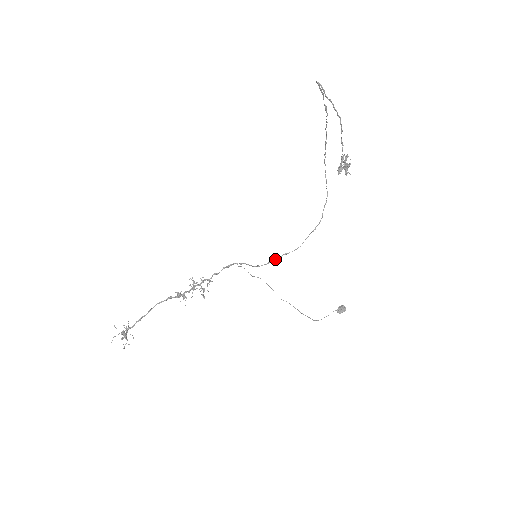
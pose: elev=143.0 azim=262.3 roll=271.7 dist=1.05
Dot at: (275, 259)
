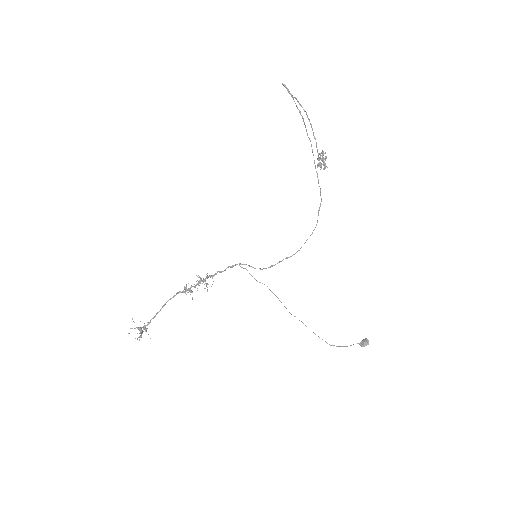
Dot at: occluded
